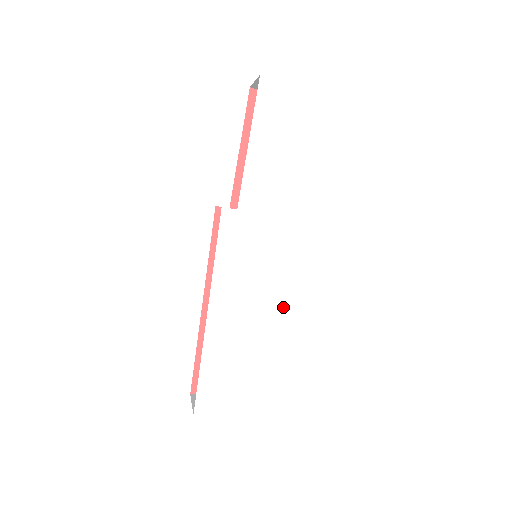
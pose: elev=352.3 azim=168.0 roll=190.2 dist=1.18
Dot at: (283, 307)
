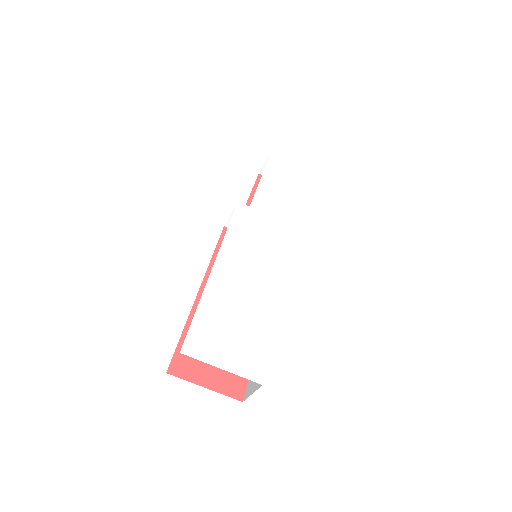
Dot at: (280, 285)
